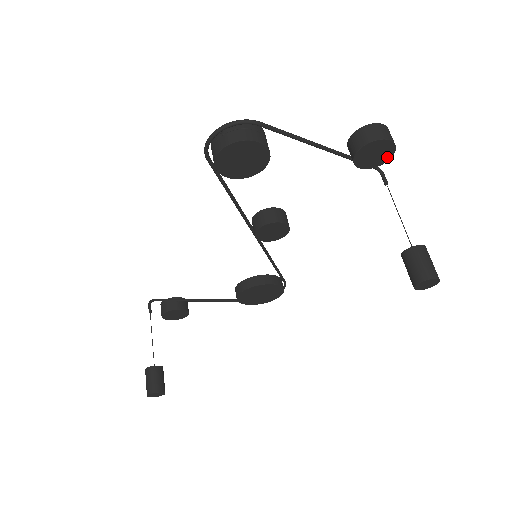
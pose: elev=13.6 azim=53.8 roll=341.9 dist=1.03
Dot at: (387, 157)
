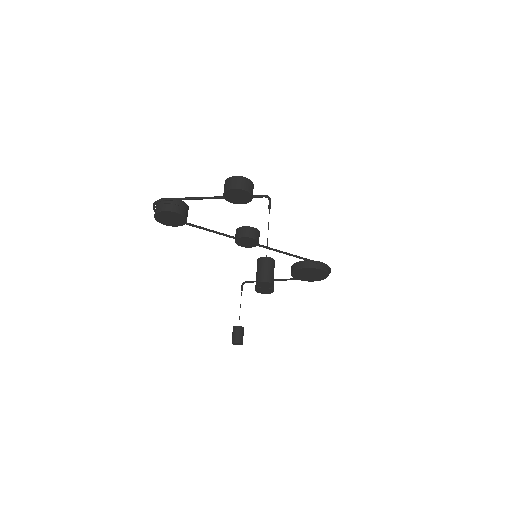
Dot at: (248, 195)
